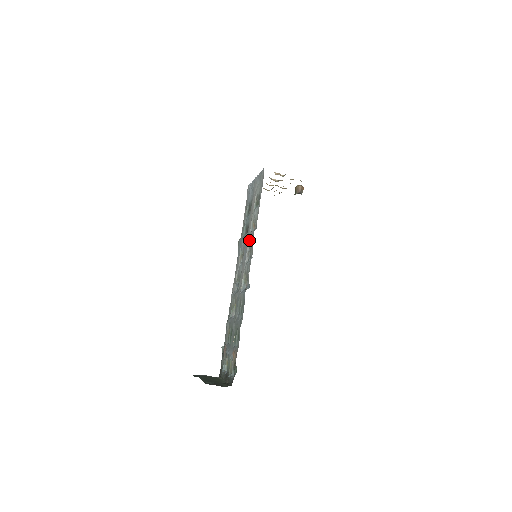
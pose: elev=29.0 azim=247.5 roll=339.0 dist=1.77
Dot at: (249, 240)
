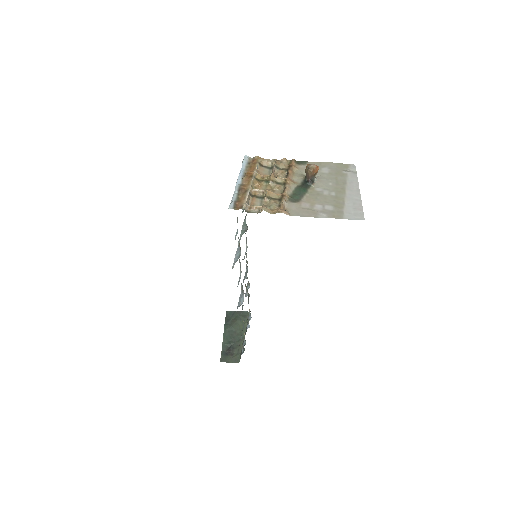
Dot at: occluded
